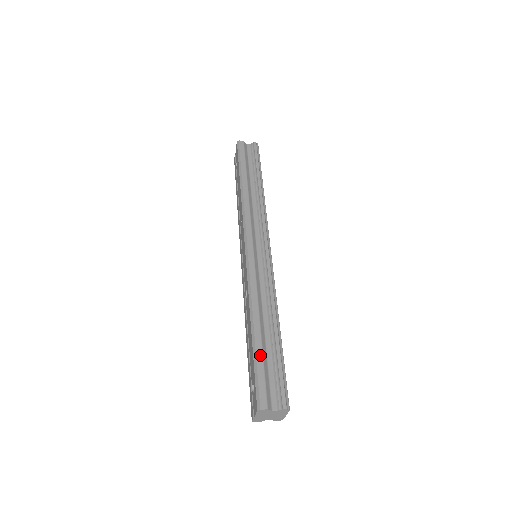
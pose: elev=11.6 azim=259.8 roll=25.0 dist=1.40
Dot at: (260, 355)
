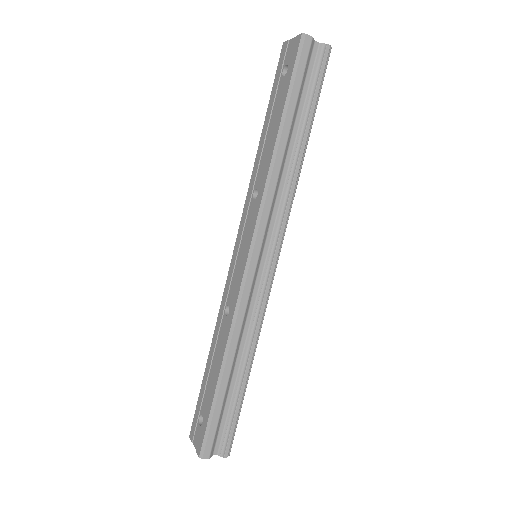
Dot at: (220, 405)
